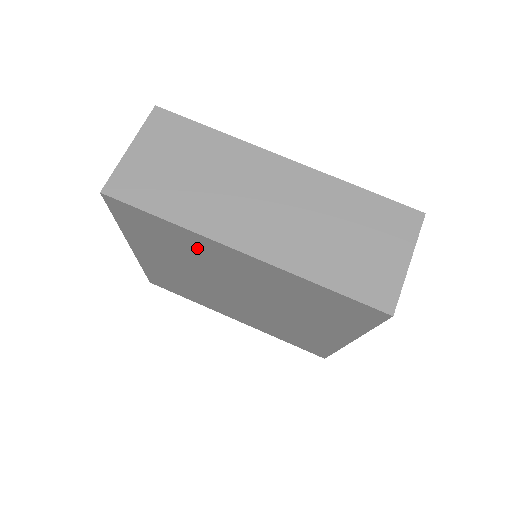
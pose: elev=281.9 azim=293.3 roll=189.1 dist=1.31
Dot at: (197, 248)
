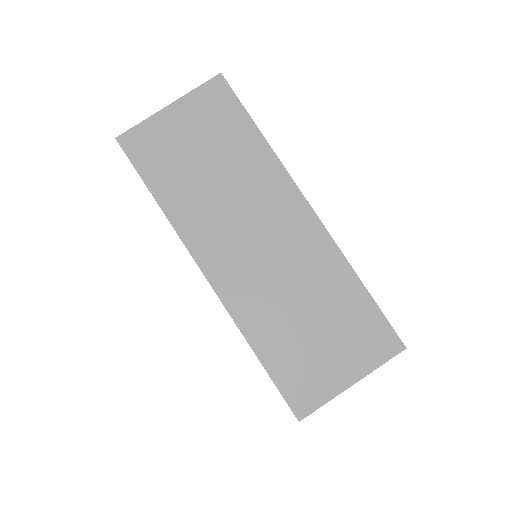
Dot at: occluded
